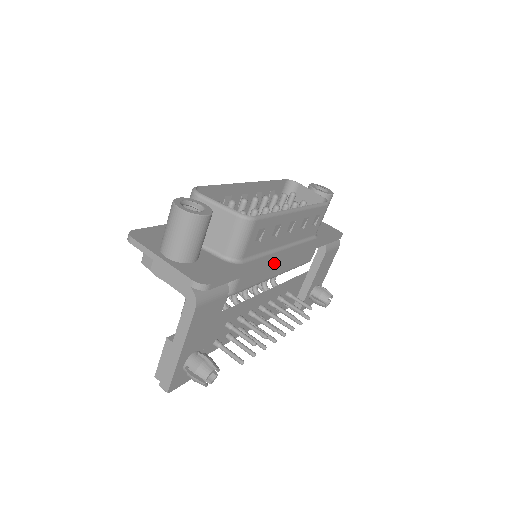
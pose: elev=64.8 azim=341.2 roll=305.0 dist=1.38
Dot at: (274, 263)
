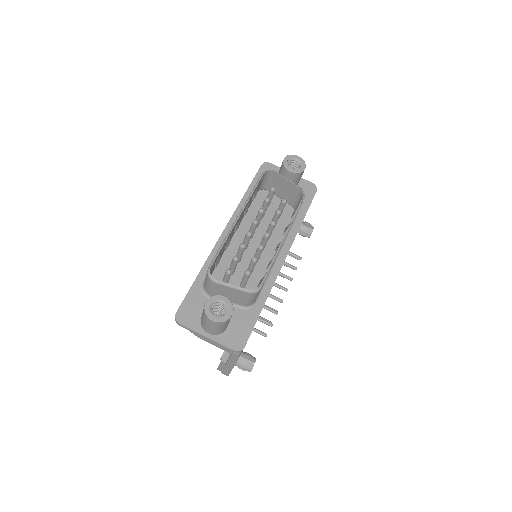
Dot at: occluded
